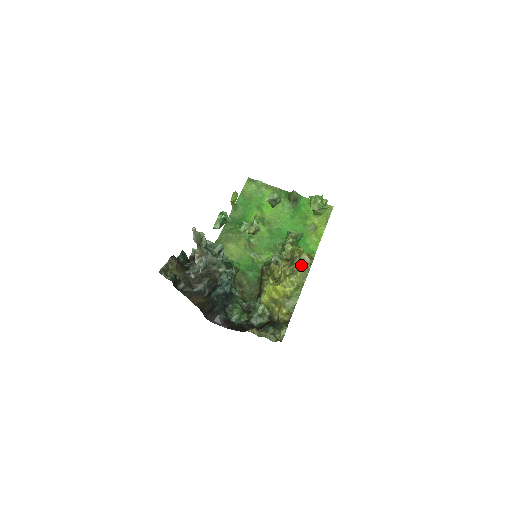
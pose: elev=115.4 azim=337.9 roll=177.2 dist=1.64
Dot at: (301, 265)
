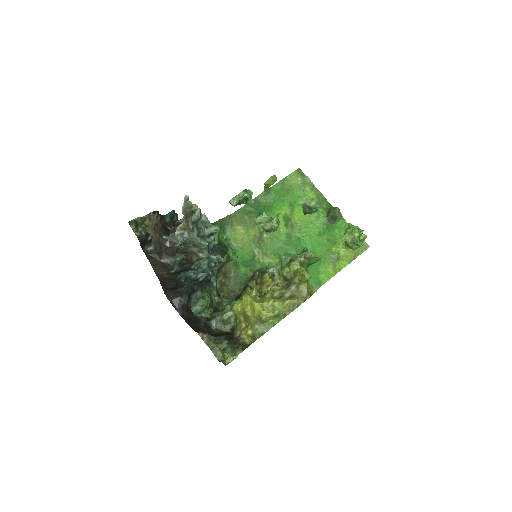
Dot at: (294, 295)
